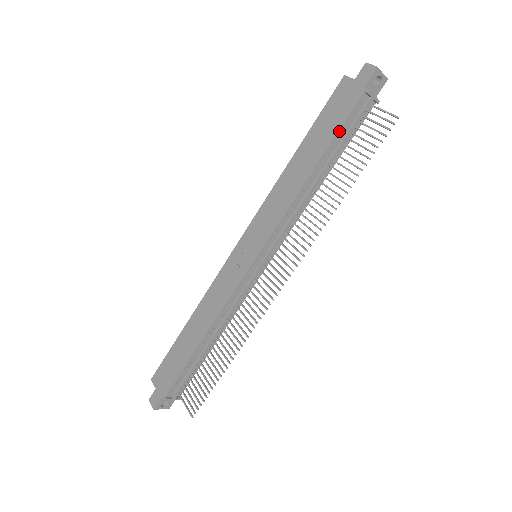
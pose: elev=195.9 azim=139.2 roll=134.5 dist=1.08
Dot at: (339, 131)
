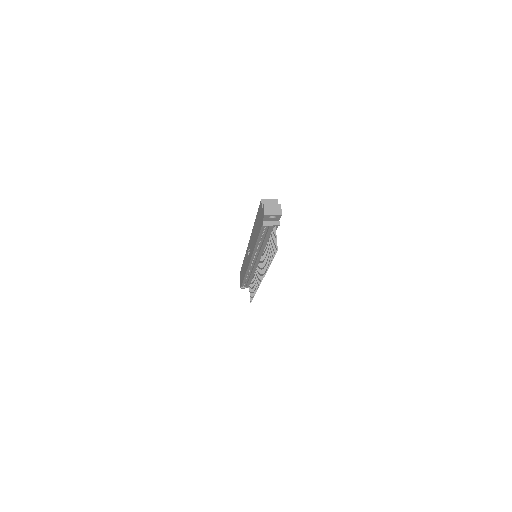
Dot at: (259, 234)
